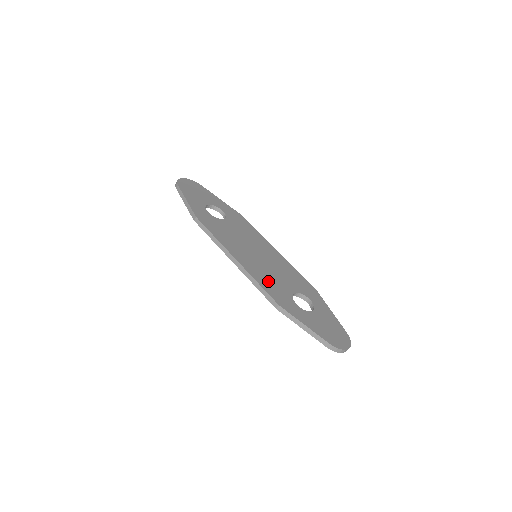
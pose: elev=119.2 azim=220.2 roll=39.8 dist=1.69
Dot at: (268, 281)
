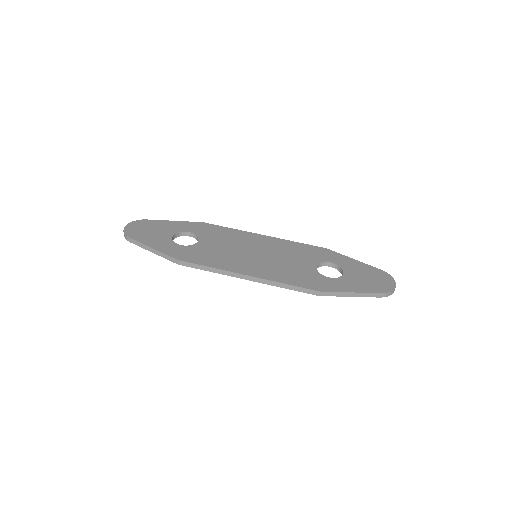
Dot at: (290, 274)
